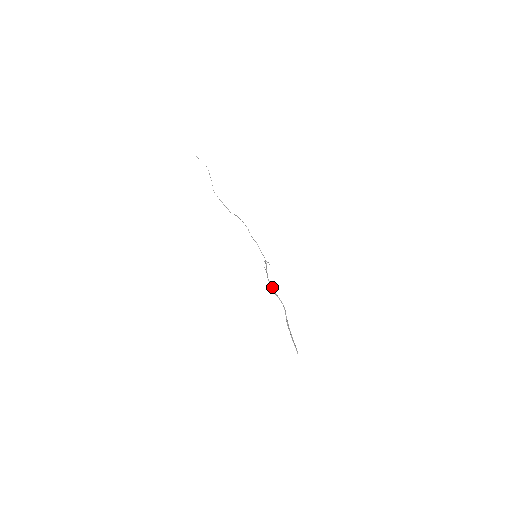
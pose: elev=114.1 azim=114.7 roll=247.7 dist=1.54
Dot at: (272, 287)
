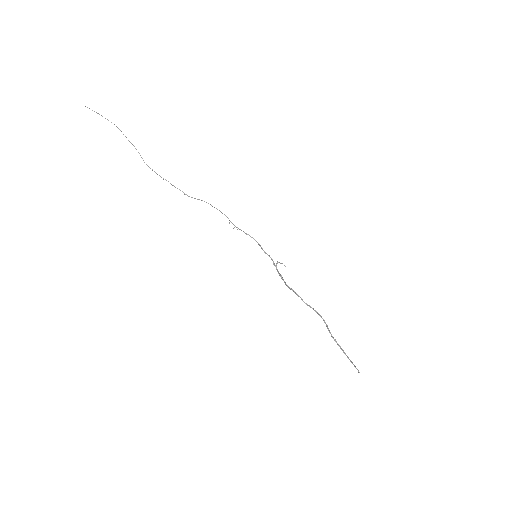
Dot at: (298, 296)
